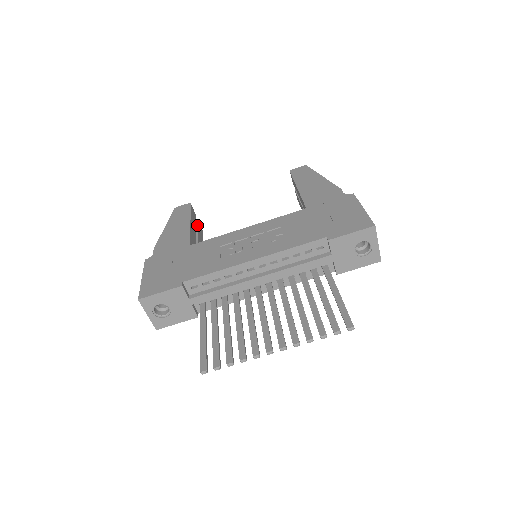
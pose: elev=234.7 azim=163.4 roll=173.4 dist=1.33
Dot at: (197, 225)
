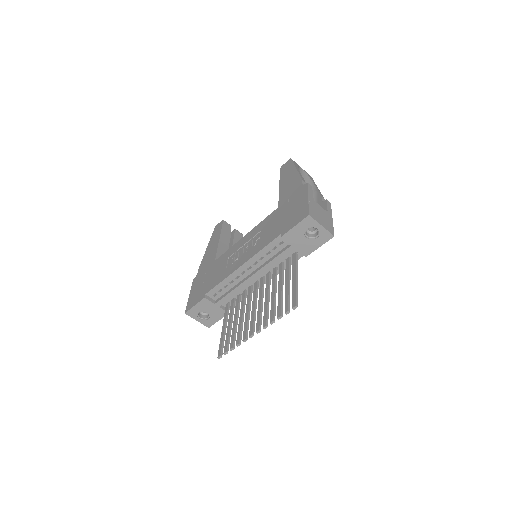
Dot at: (234, 234)
